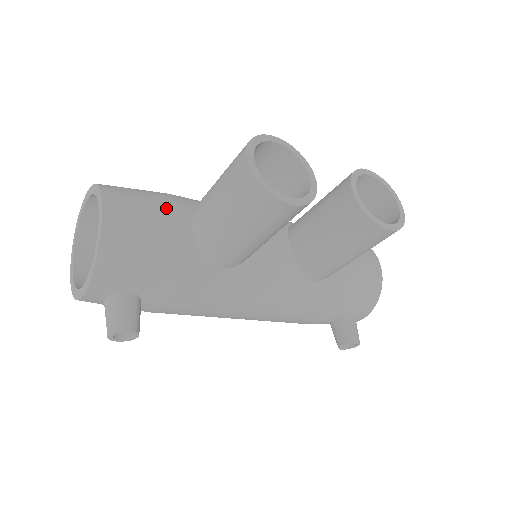
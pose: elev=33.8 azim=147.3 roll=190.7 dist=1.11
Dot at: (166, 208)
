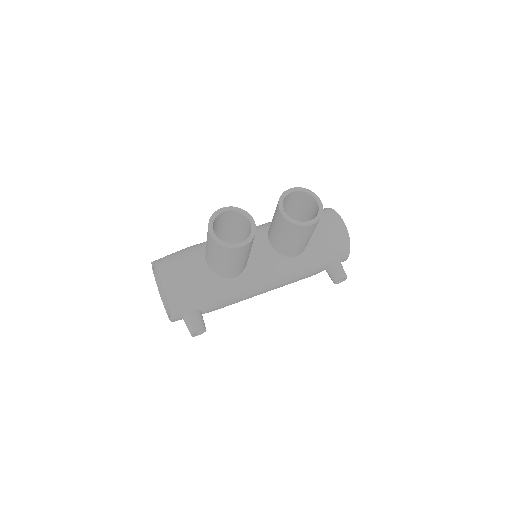
Dot at: (191, 261)
